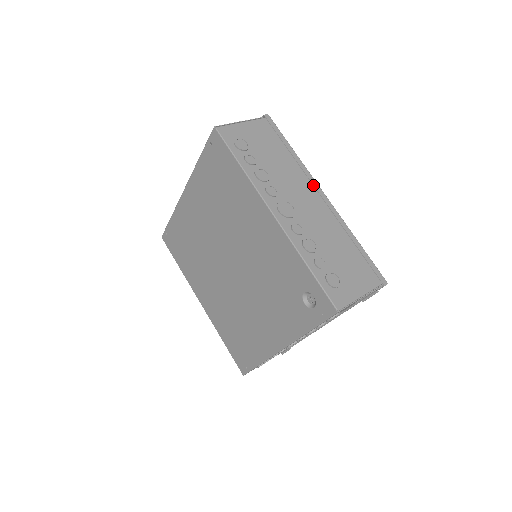
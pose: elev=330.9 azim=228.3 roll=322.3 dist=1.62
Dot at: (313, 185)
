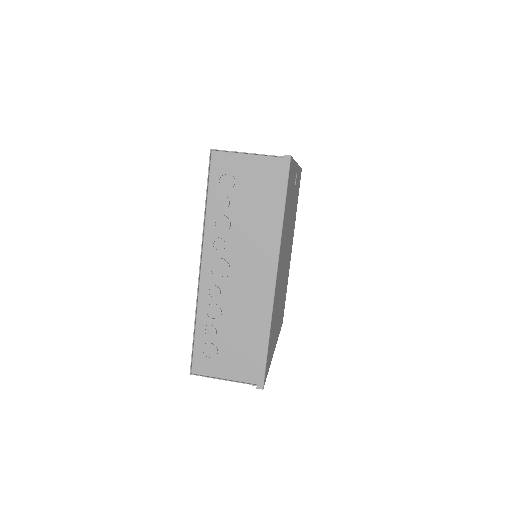
Dot at: (271, 262)
